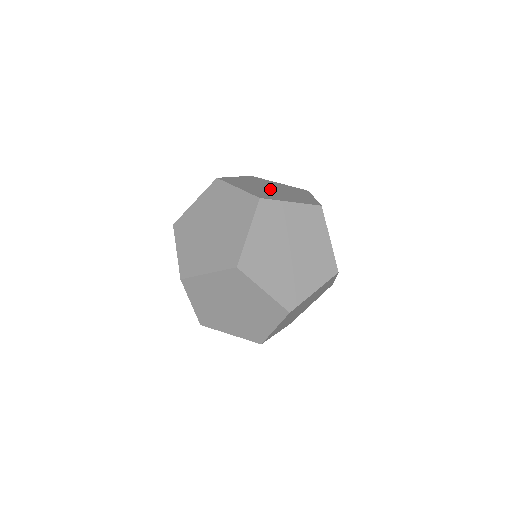
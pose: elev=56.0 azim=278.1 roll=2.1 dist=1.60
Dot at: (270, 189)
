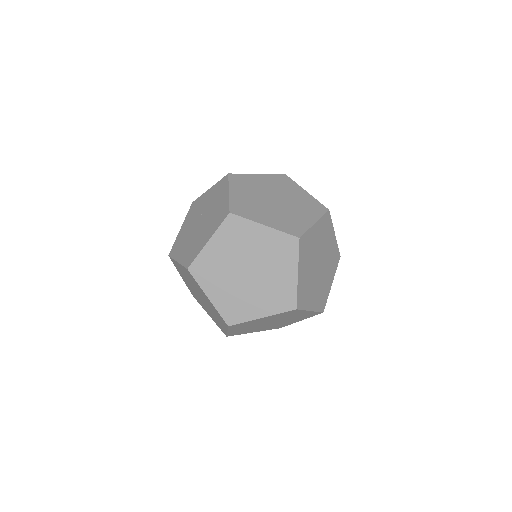
Dot at: occluded
